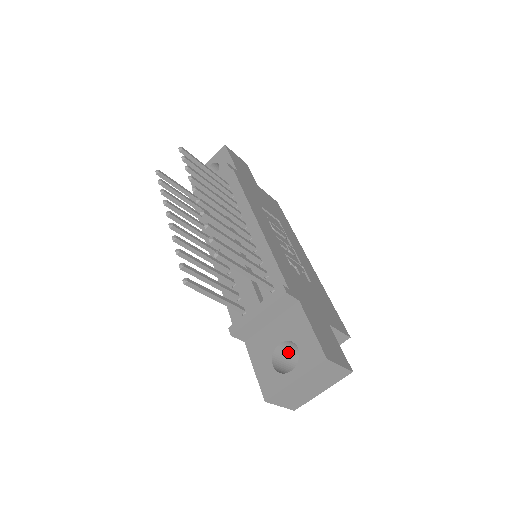
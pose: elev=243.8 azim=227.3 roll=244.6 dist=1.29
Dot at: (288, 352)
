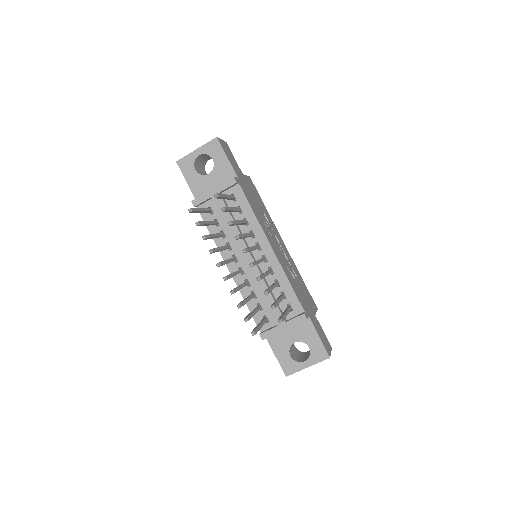
Dot at: occluded
